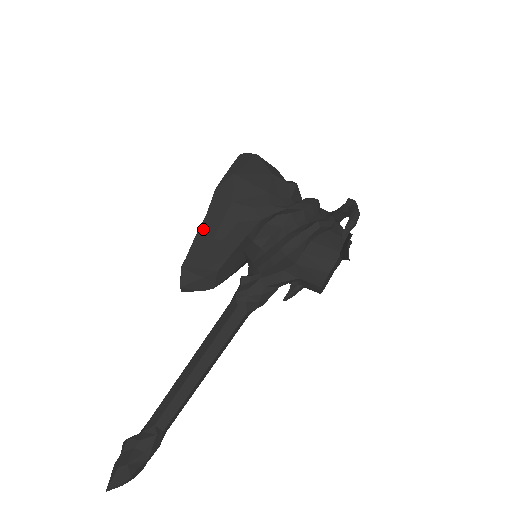
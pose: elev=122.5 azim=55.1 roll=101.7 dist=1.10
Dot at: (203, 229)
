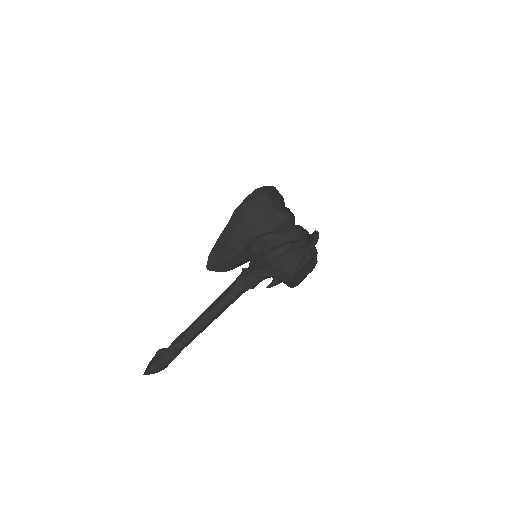
Dot at: (223, 234)
